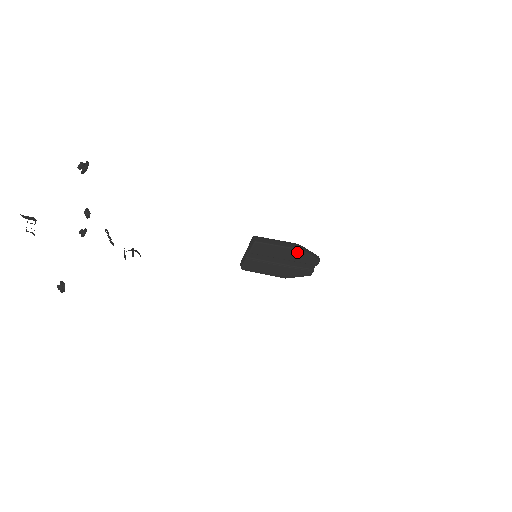
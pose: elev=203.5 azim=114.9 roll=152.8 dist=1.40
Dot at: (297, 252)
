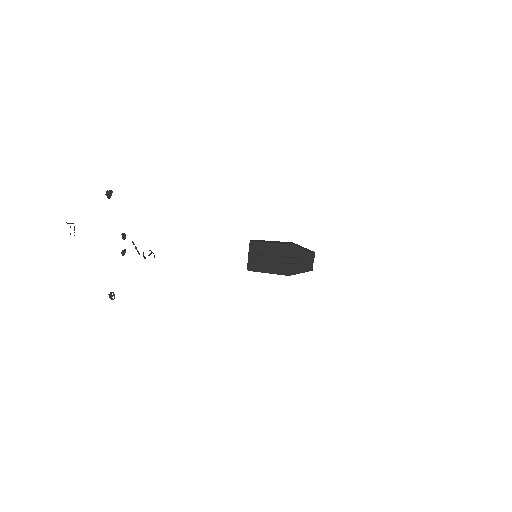
Dot at: (290, 247)
